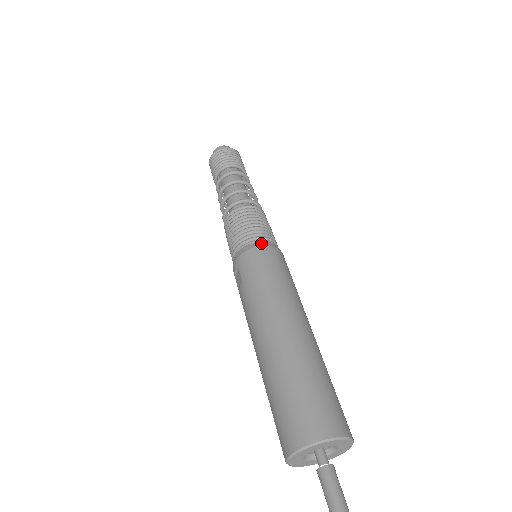
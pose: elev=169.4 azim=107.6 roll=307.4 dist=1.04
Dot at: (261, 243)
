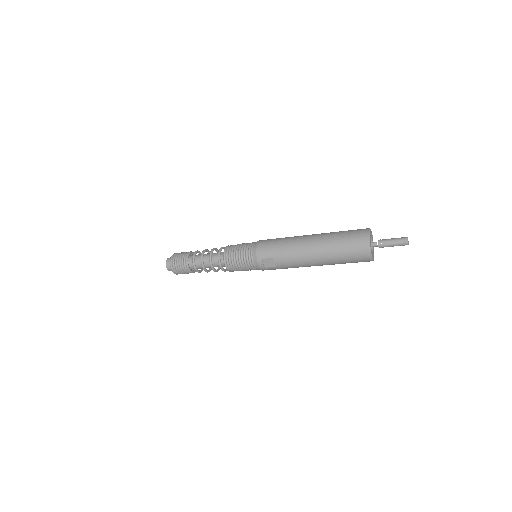
Dot at: (255, 244)
